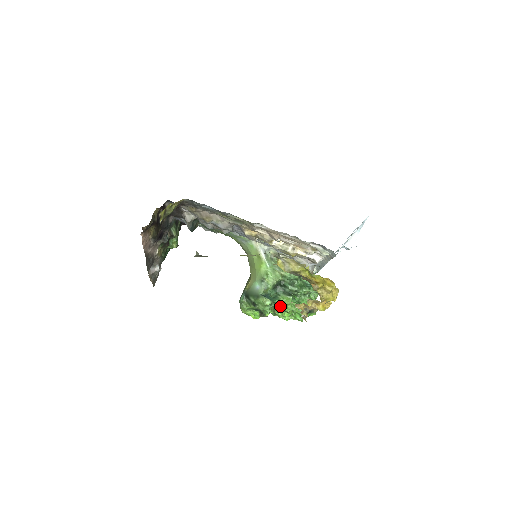
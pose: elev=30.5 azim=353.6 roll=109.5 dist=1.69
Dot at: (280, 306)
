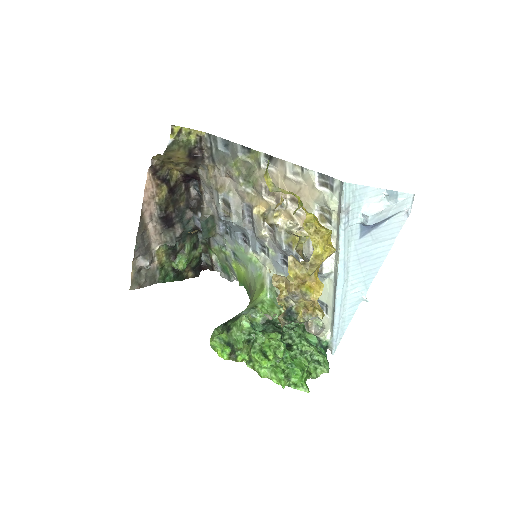
Dot at: (261, 344)
